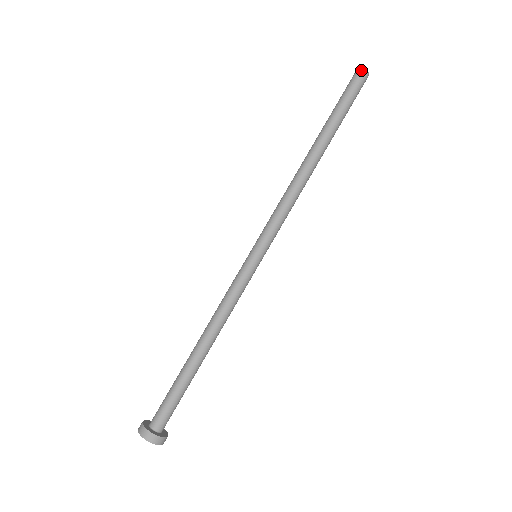
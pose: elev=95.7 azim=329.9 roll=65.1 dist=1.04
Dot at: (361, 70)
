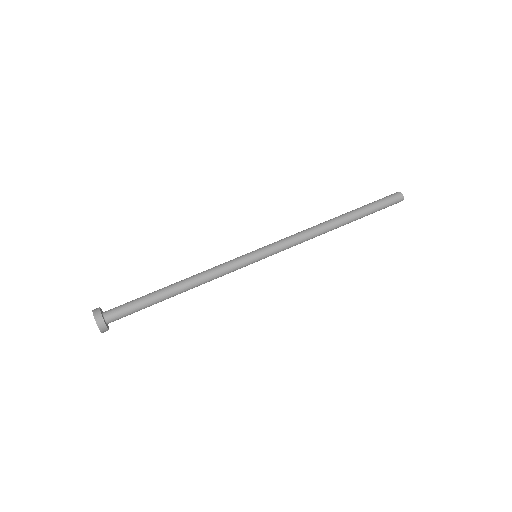
Dot at: (400, 194)
